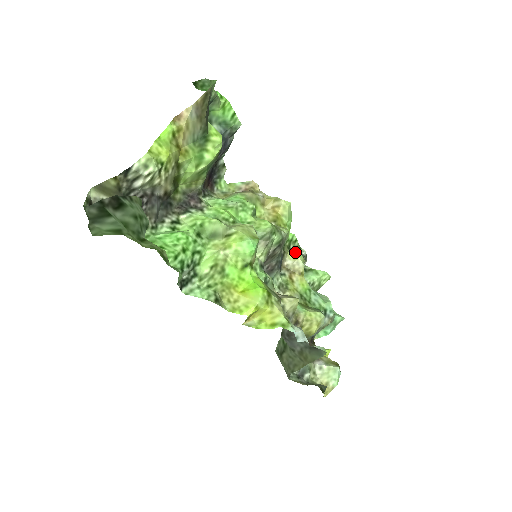
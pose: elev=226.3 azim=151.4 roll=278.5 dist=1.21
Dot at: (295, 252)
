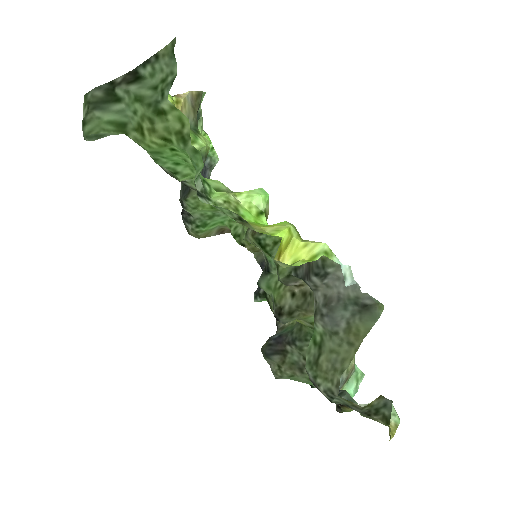
Dot at: occluded
